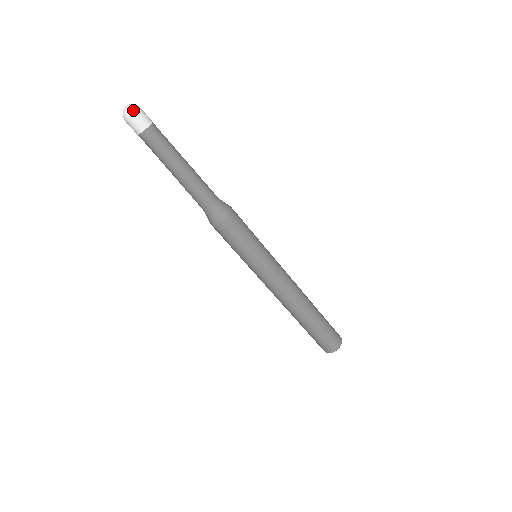
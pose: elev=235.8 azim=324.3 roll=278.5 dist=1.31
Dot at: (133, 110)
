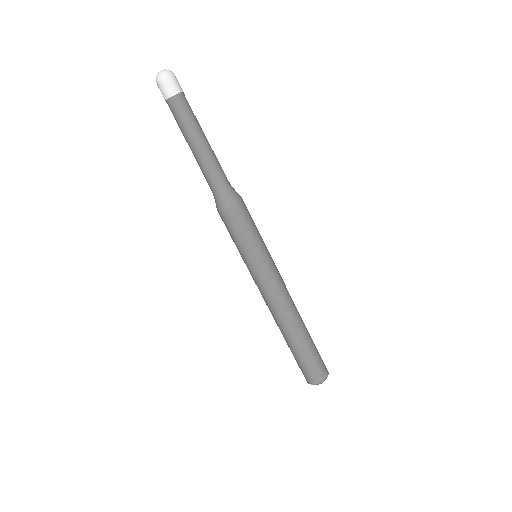
Dot at: (172, 72)
